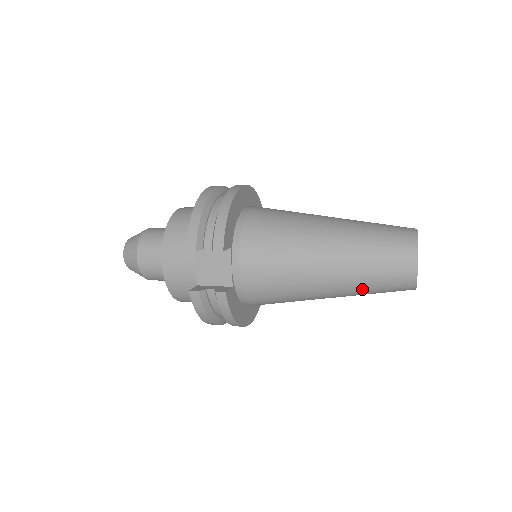
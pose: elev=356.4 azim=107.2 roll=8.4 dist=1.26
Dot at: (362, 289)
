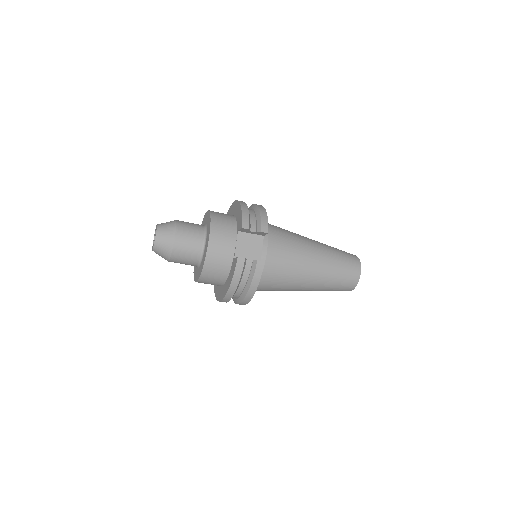
Dot at: (330, 282)
